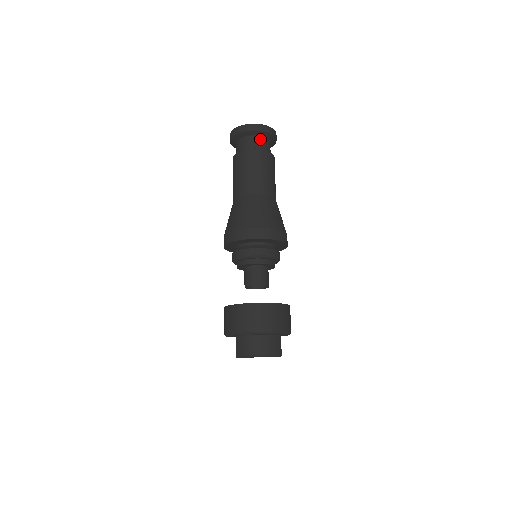
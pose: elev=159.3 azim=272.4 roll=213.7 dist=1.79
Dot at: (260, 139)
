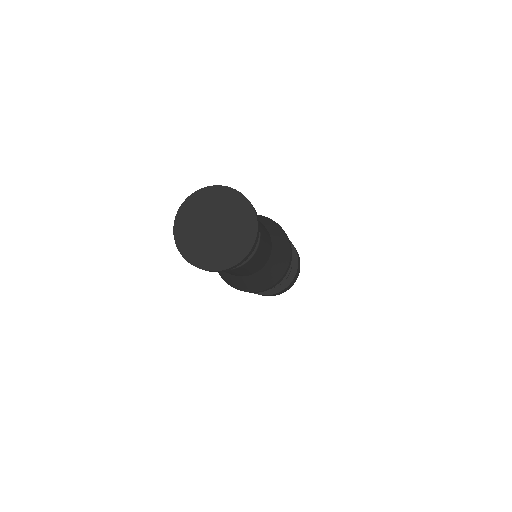
Dot at: occluded
